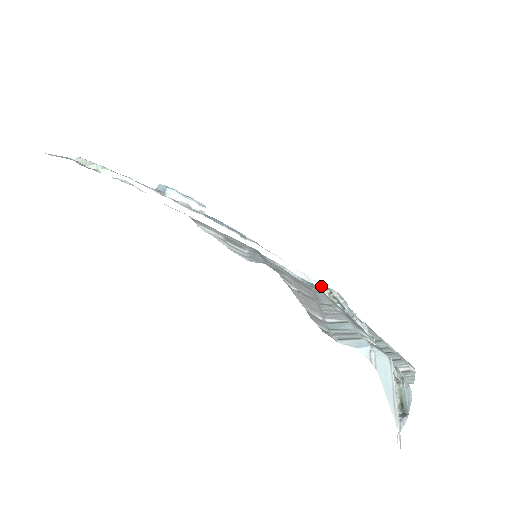
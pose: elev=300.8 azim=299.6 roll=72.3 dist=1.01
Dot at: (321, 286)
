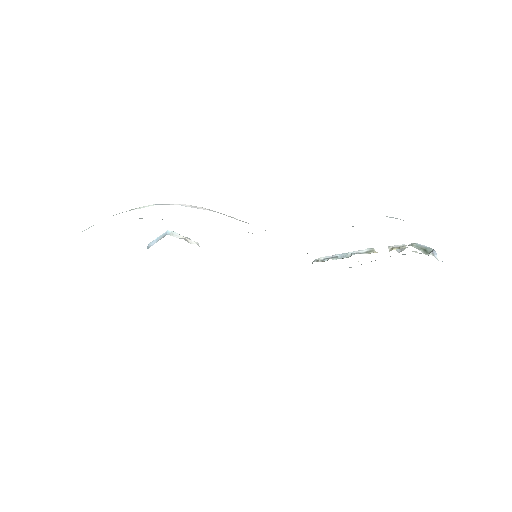
Dot at: occluded
